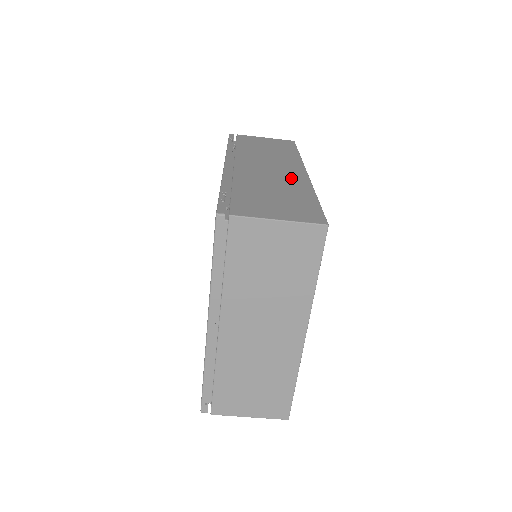
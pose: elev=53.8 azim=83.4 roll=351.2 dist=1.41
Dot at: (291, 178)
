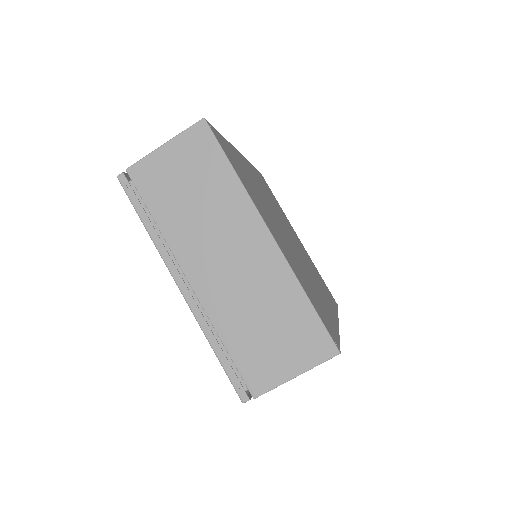
Dot at: occluded
